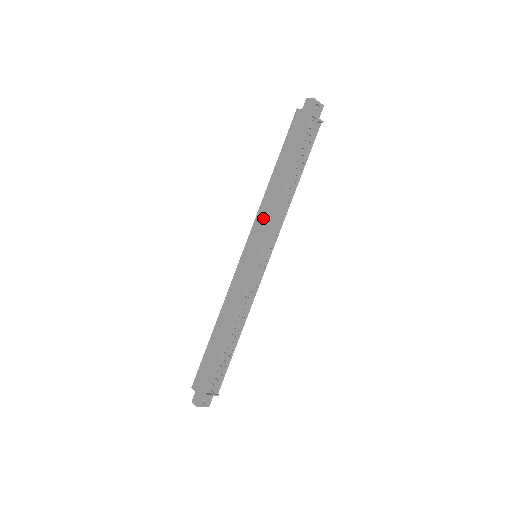
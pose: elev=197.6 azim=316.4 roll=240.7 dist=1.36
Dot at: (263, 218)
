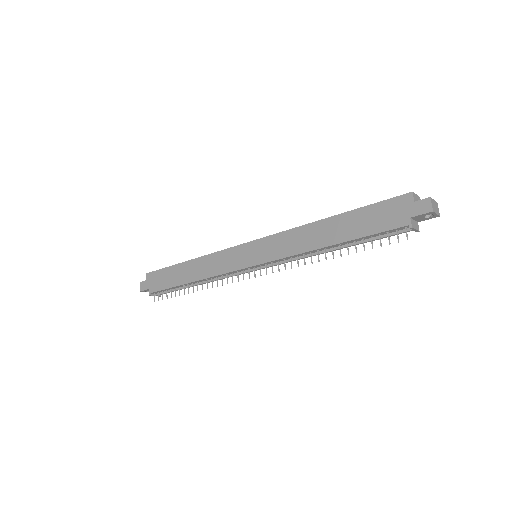
Dot at: (284, 243)
